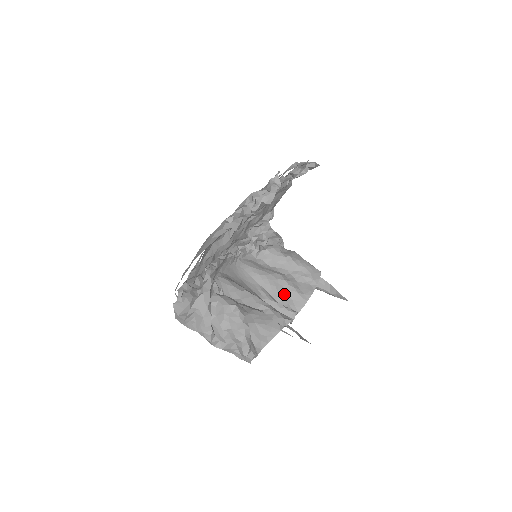
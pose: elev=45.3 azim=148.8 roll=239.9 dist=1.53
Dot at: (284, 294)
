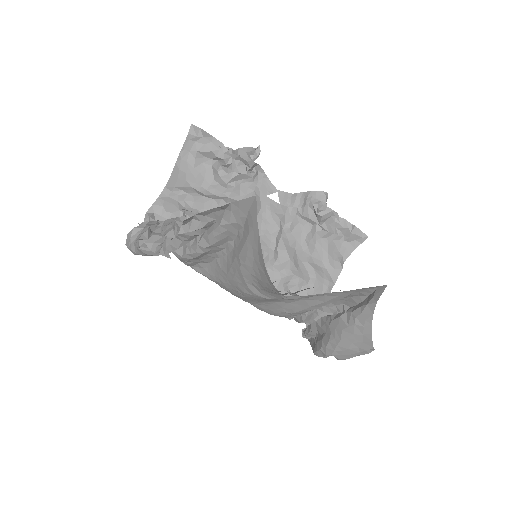
Dot at: occluded
